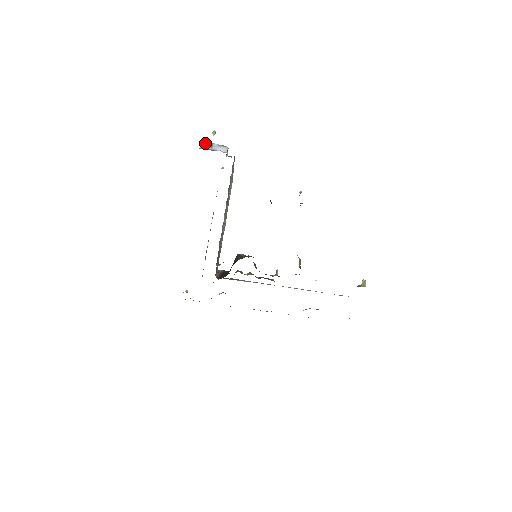
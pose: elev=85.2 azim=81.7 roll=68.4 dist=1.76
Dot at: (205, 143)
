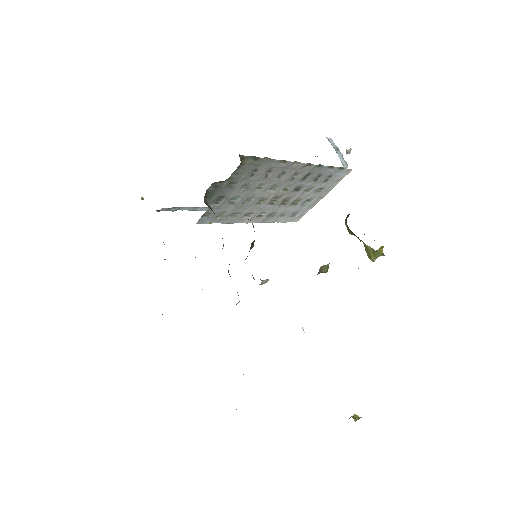
Dot at: occluded
